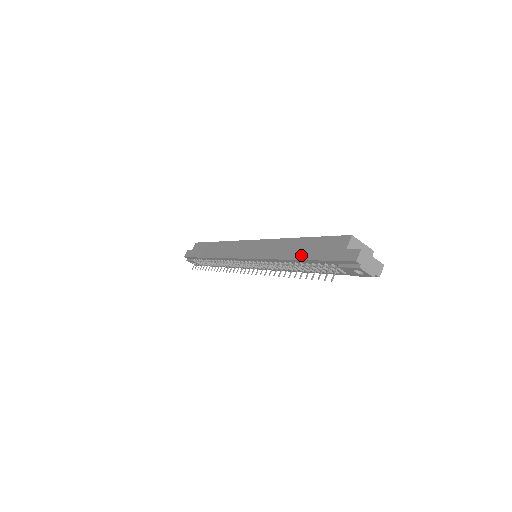
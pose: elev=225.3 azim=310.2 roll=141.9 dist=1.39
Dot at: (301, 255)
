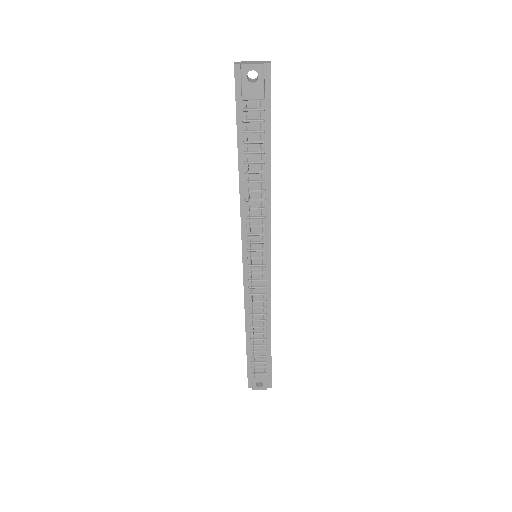
Dot at: (238, 155)
